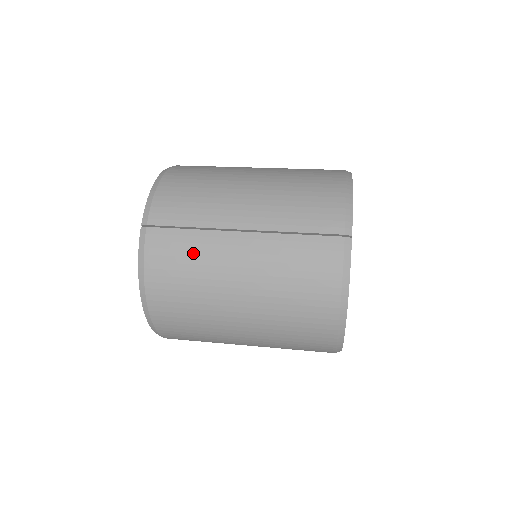
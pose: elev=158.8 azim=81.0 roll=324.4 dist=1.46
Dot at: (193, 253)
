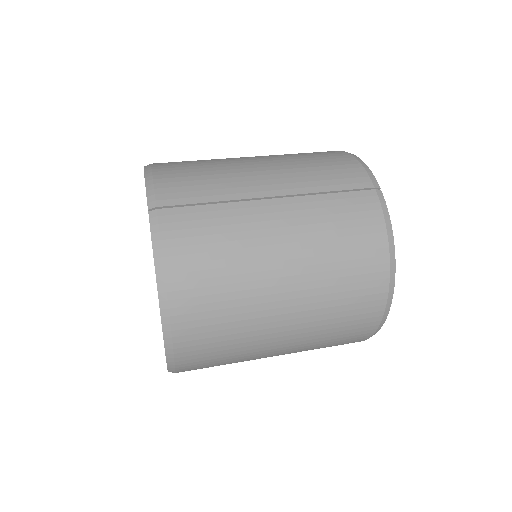
Dot at: (222, 229)
